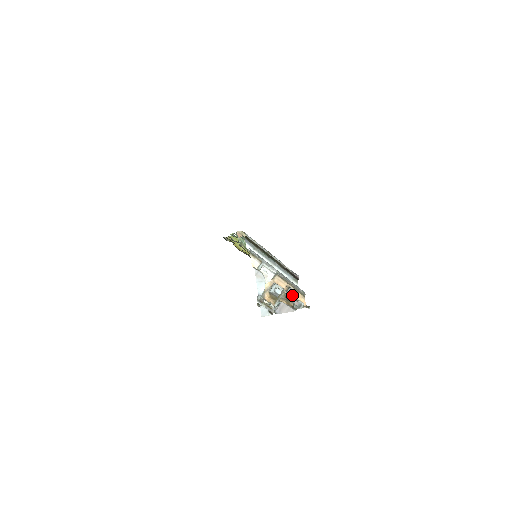
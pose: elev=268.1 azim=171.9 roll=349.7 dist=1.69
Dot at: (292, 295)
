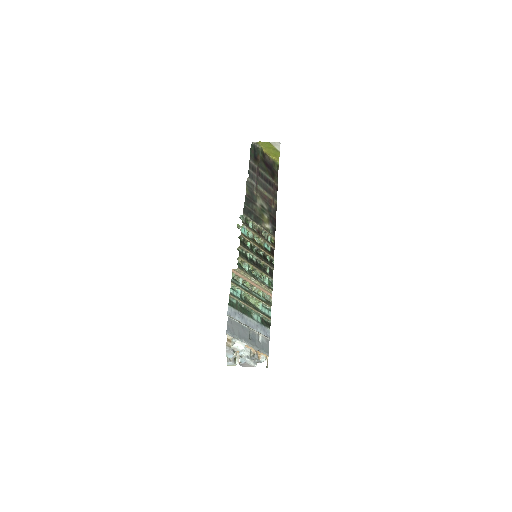
Dot at: (258, 352)
